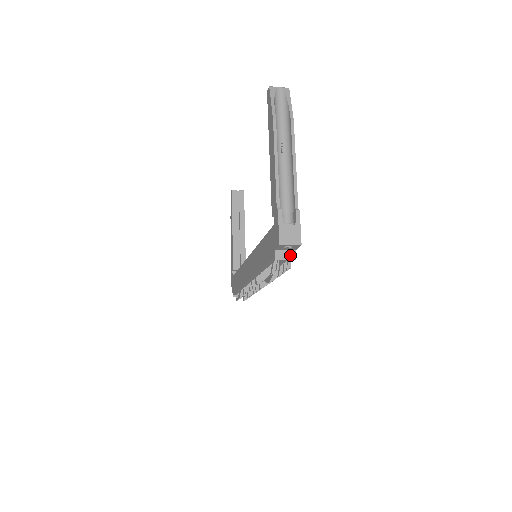
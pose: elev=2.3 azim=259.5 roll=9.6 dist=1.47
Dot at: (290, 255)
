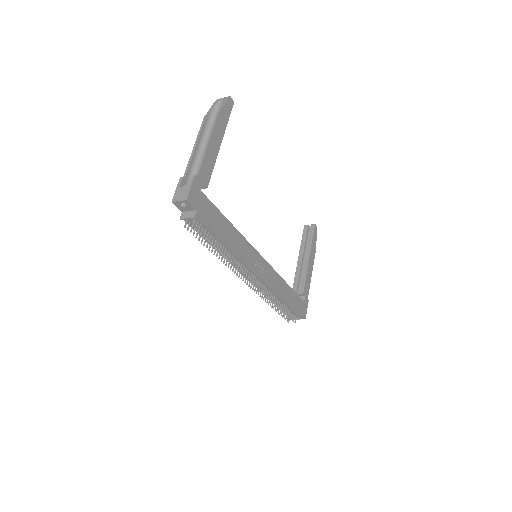
Dot at: (191, 214)
